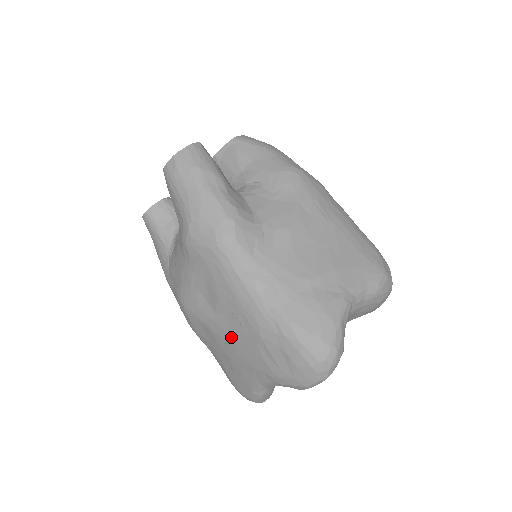
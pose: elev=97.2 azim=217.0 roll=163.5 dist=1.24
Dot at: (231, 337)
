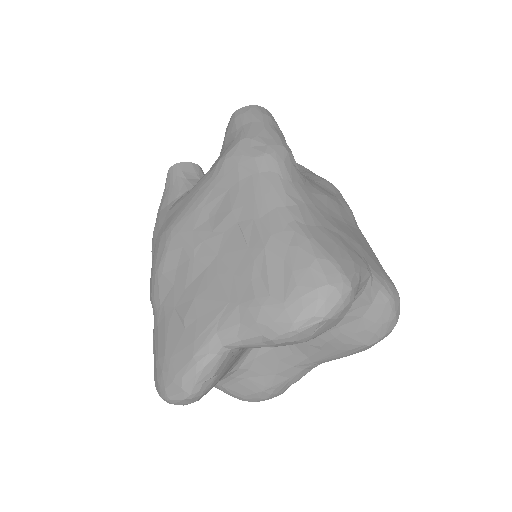
Dot at: (217, 260)
